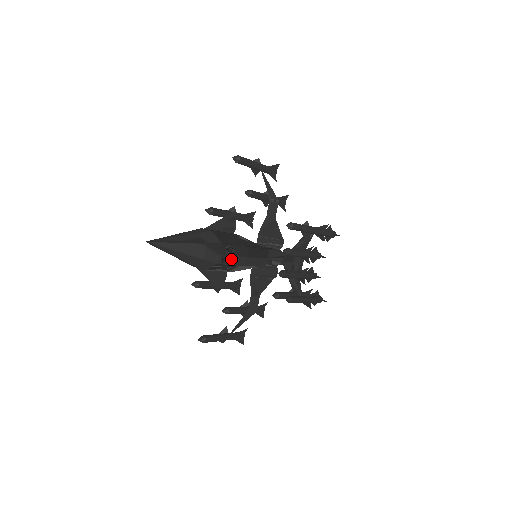
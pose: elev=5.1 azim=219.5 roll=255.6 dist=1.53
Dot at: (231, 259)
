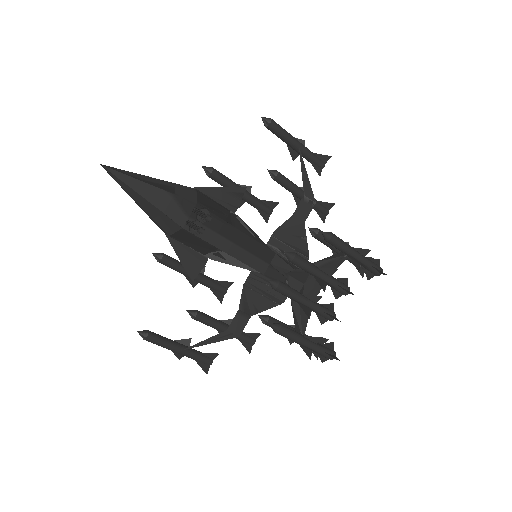
Dot at: (202, 228)
